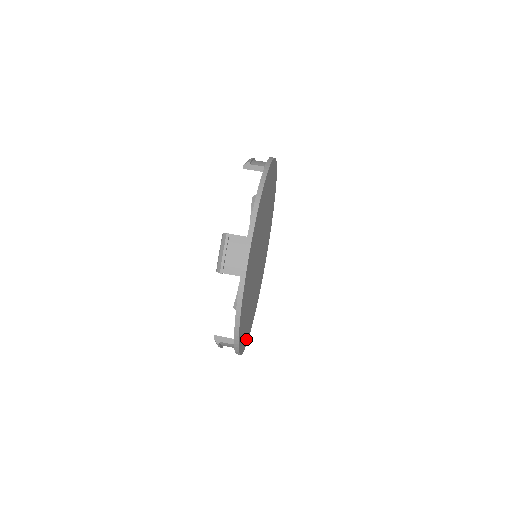
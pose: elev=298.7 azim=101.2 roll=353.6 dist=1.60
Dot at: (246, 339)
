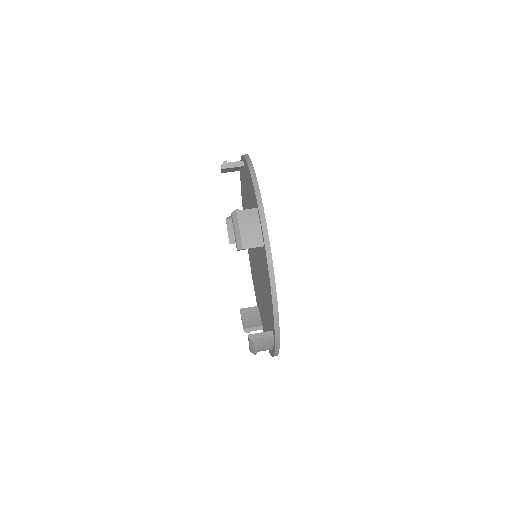
Dot at: occluded
